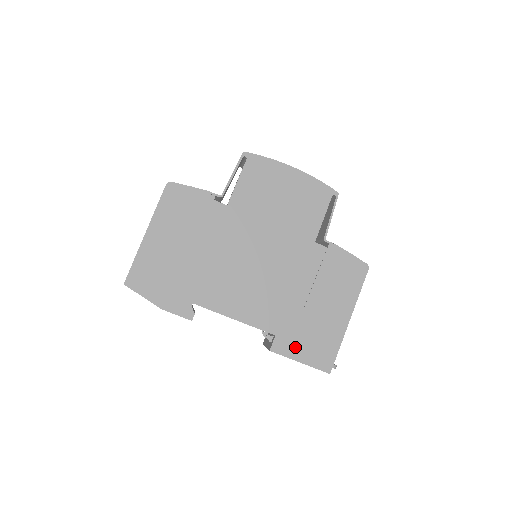
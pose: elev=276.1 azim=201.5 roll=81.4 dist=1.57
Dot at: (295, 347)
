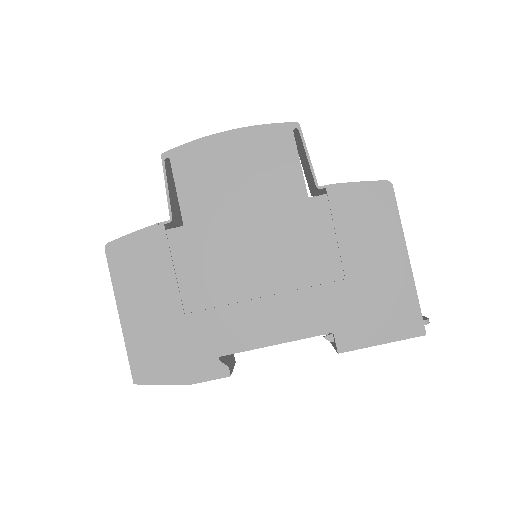
Dot at: (365, 331)
